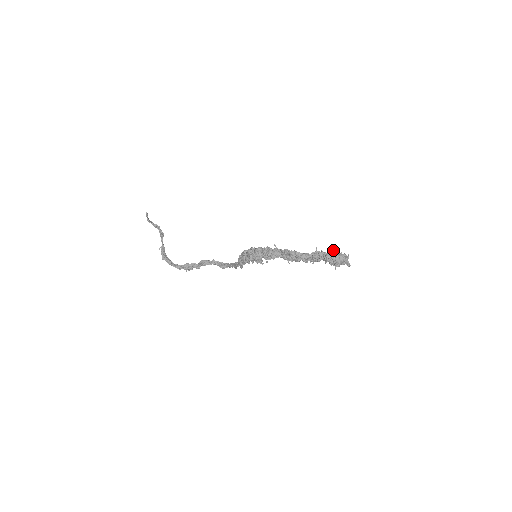
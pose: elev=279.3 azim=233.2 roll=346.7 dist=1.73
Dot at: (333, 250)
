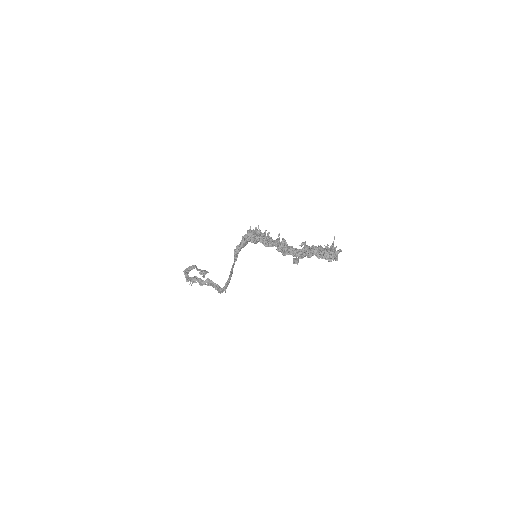
Dot at: occluded
